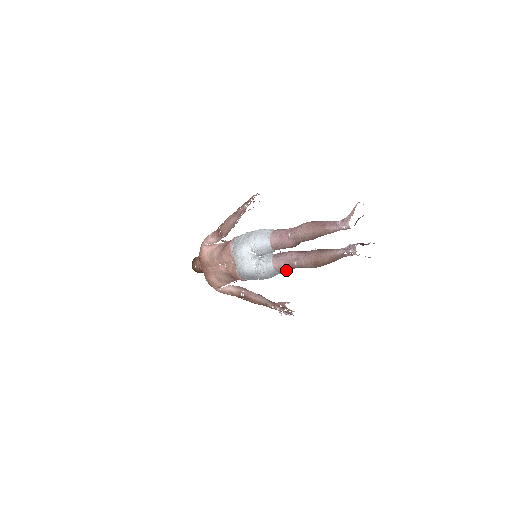
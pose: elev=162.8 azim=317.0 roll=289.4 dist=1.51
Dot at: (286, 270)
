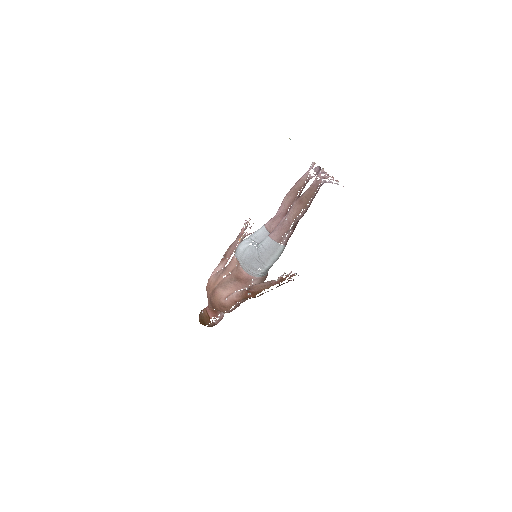
Dot at: (281, 235)
